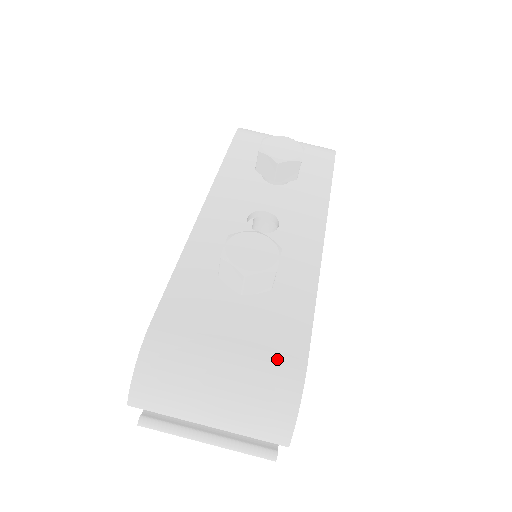
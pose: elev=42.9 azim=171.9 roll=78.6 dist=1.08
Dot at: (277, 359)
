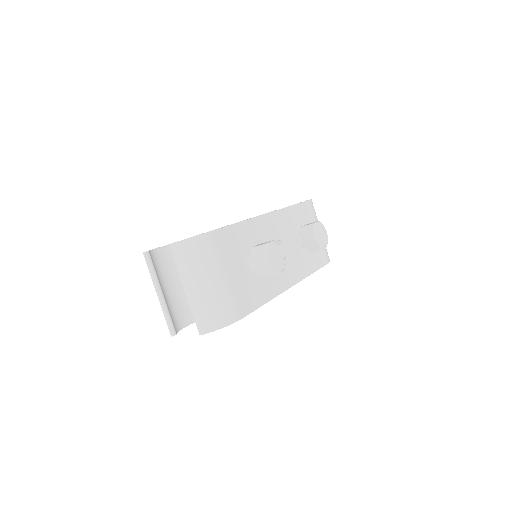
Dot at: (236, 303)
